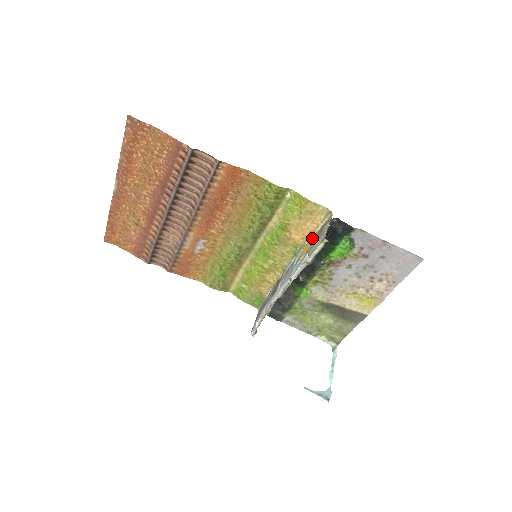
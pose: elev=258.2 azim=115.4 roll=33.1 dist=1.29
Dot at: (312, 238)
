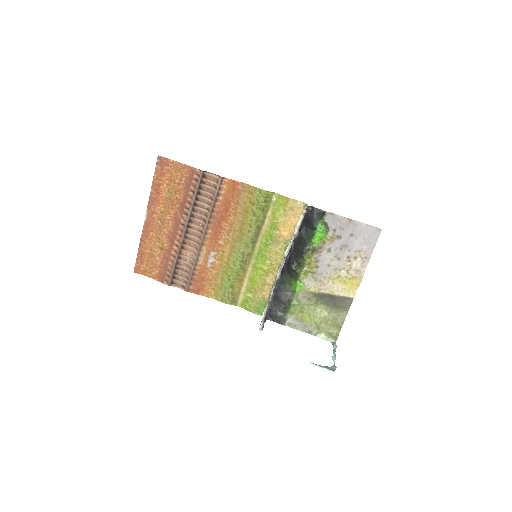
Dot at: occluded
